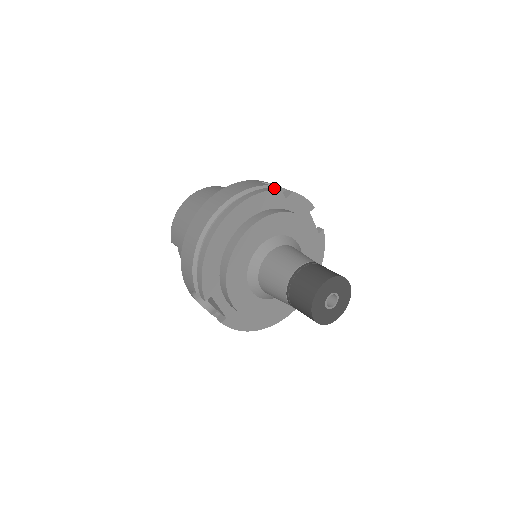
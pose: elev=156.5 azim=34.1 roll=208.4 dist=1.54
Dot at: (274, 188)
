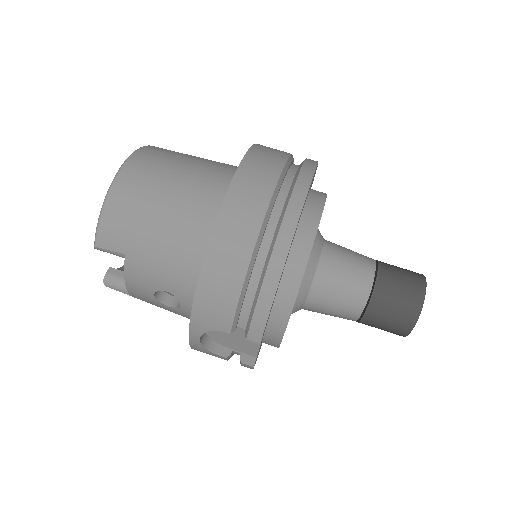
Dot at: (312, 160)
